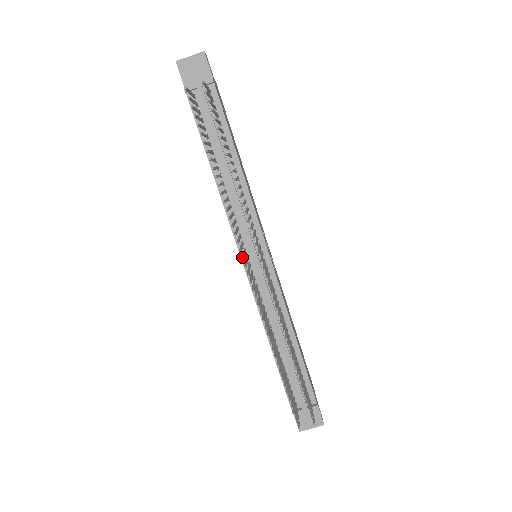
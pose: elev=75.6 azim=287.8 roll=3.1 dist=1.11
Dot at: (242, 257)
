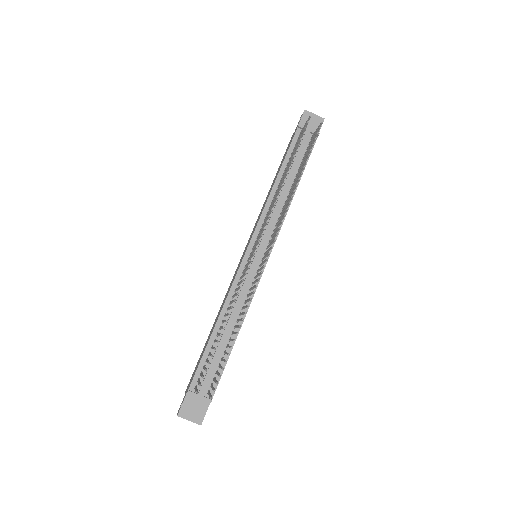
Dot at: (261, 234)
